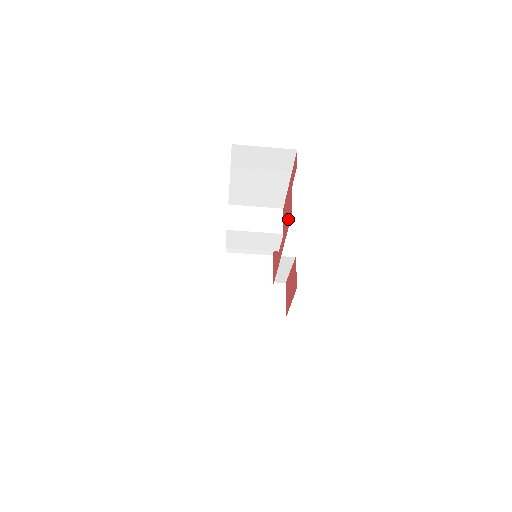
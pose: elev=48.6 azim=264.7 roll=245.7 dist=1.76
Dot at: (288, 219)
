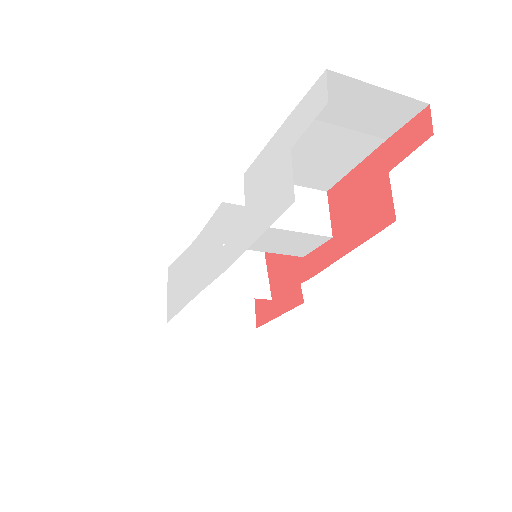
Dot at: (368, 222)
